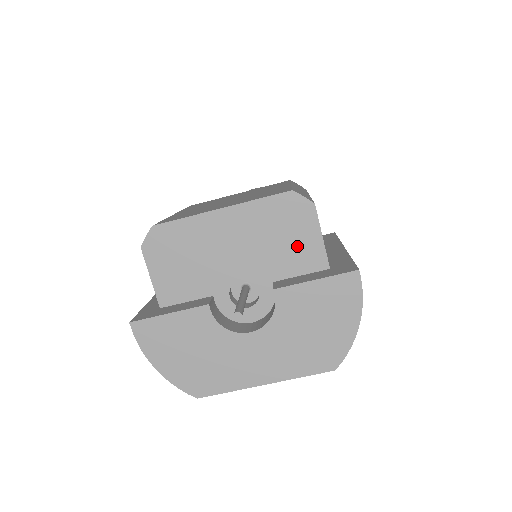
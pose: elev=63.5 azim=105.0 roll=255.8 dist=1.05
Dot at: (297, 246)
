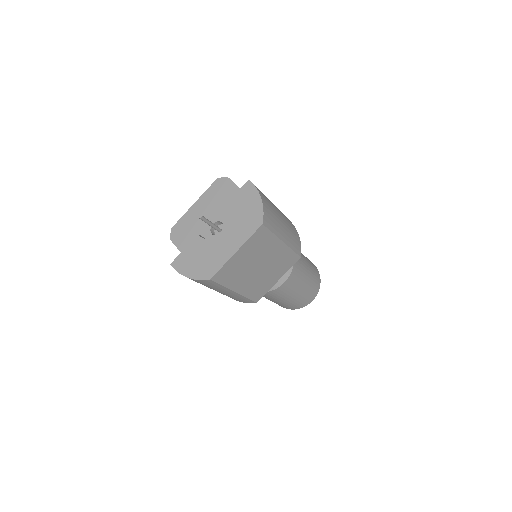
Dot at: (229, 196)
